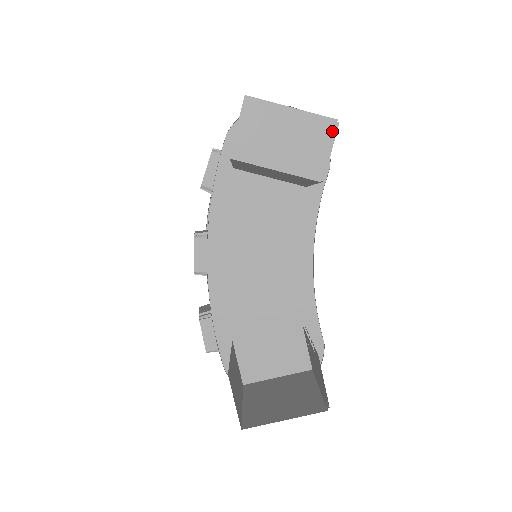
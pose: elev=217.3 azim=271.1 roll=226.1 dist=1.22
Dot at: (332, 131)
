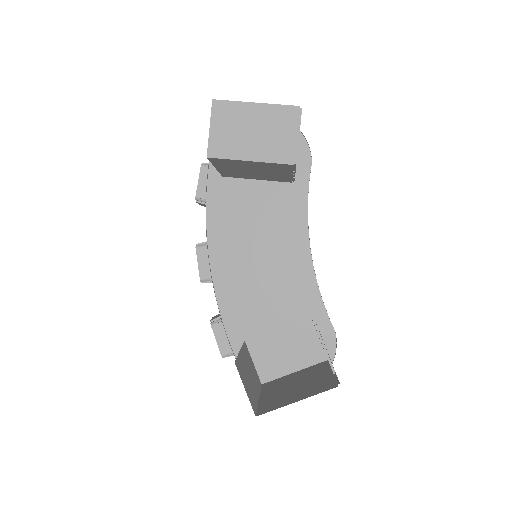
Dot at: (296, 117)
